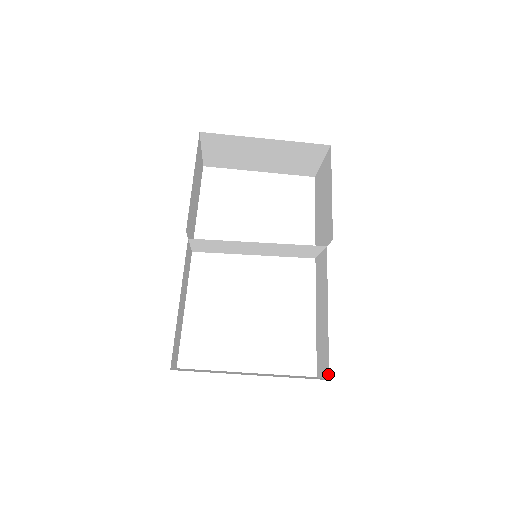
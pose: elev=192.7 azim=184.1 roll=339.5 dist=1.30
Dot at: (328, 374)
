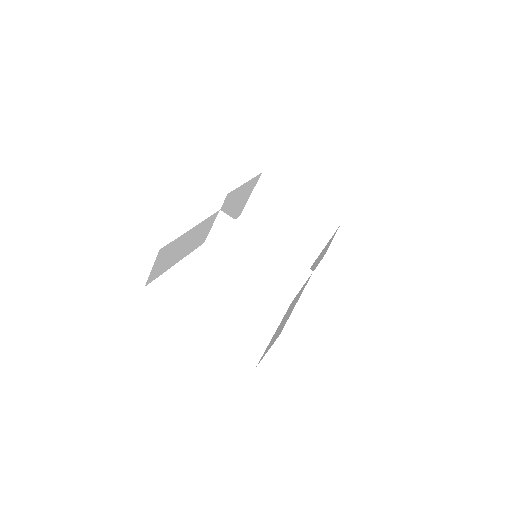
Dot at: (280, 333)
